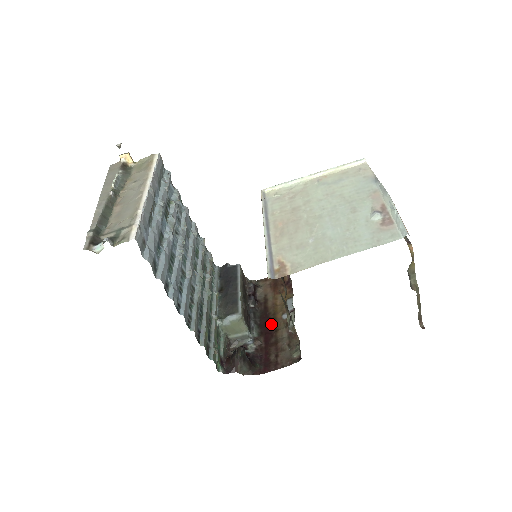
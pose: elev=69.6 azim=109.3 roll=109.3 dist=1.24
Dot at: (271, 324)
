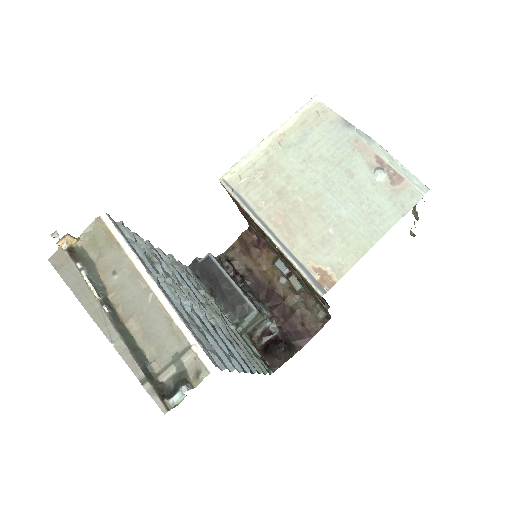
Dot at: (274, 295)
